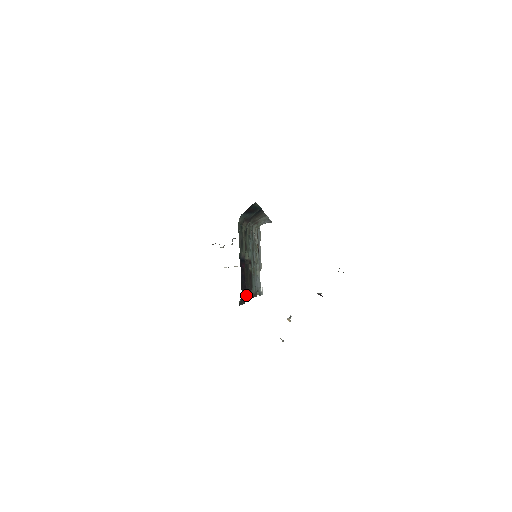
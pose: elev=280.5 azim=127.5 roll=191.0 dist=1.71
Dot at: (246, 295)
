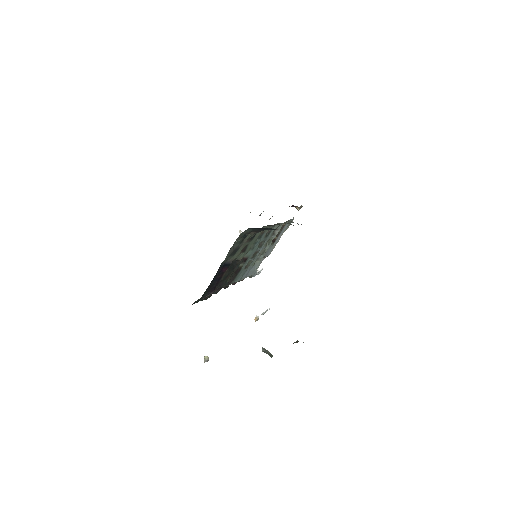
Dot at: (216, 290)
